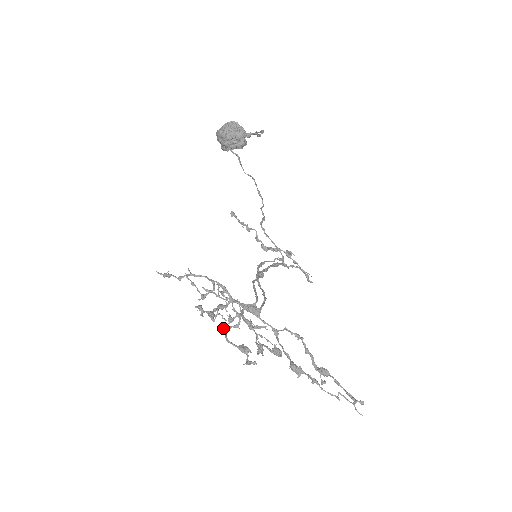
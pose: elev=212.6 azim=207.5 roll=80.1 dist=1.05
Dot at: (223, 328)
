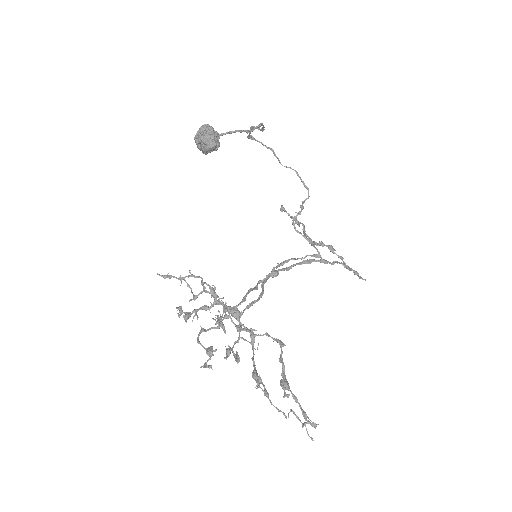
Dot at: (201, 329)
